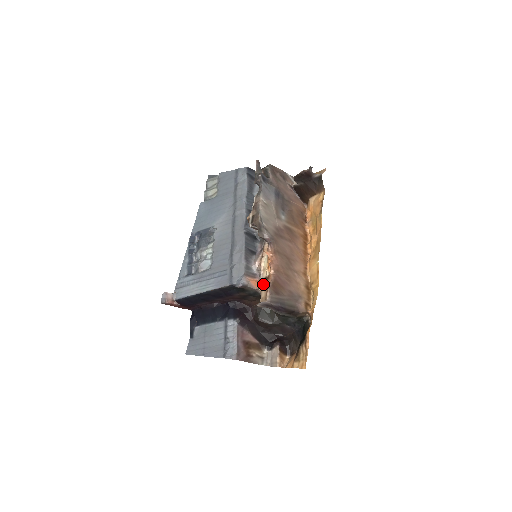
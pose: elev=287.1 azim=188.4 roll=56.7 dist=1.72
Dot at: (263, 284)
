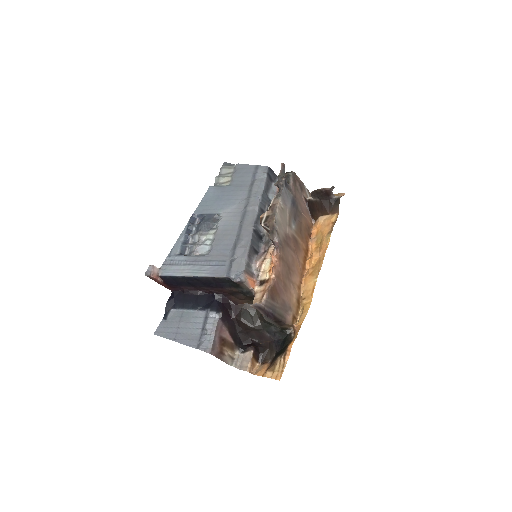
Dot at: (260, 286)
